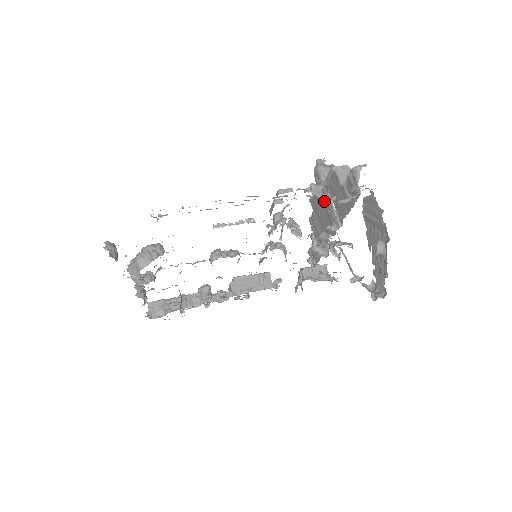
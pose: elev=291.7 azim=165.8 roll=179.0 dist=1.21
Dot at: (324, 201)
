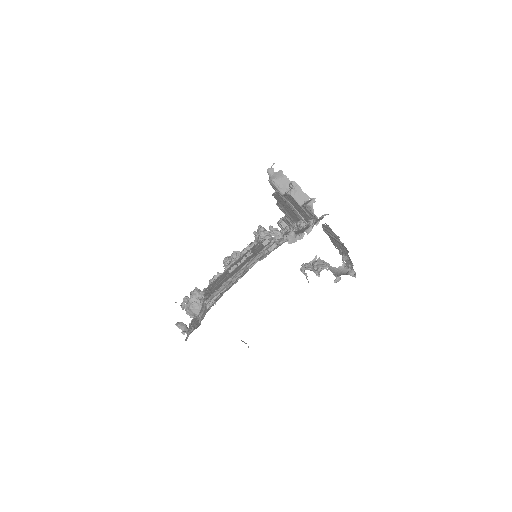
Dot at: (287, 204)
